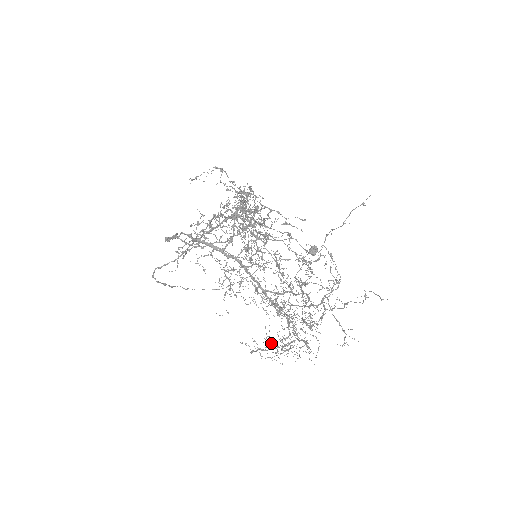
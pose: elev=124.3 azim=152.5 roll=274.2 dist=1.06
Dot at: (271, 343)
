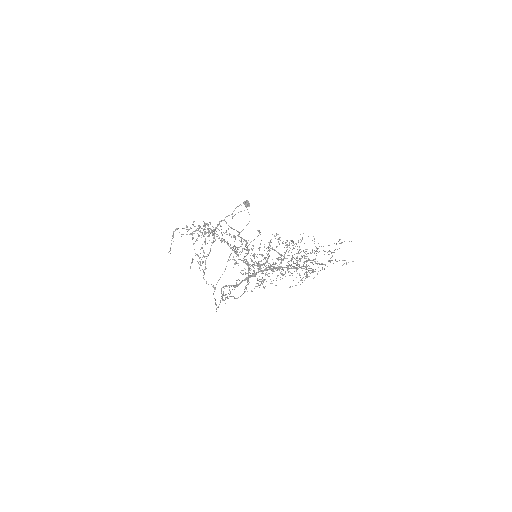
Dot at: occluded
